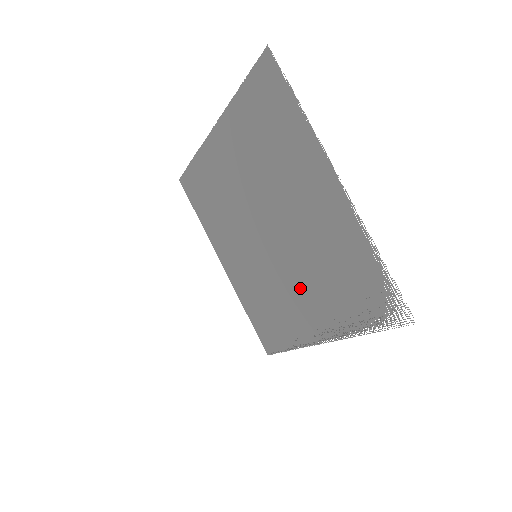
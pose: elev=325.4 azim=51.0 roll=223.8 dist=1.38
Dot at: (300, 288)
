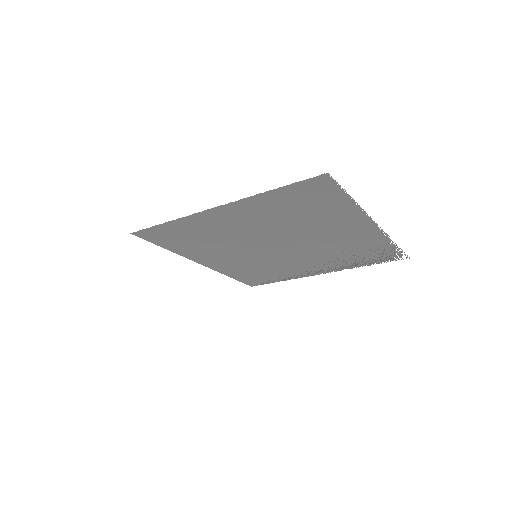
Dot at: (307, 261)
